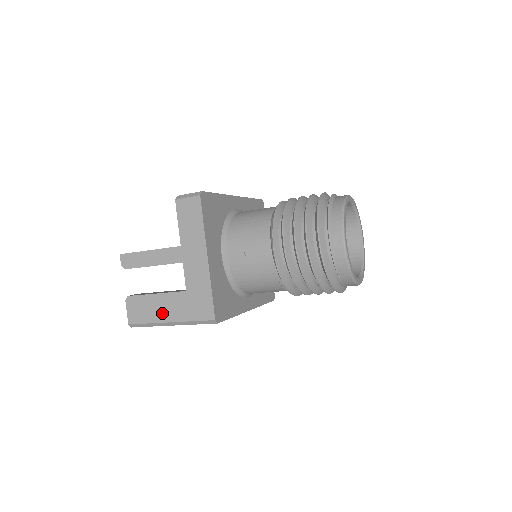
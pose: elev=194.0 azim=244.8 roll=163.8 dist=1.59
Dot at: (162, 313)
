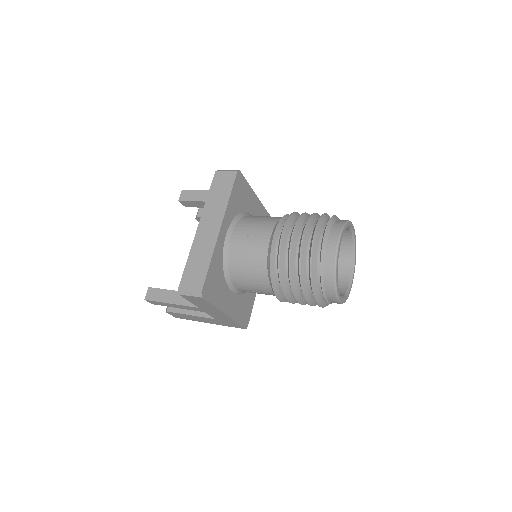
Dot at: (201, 320)
